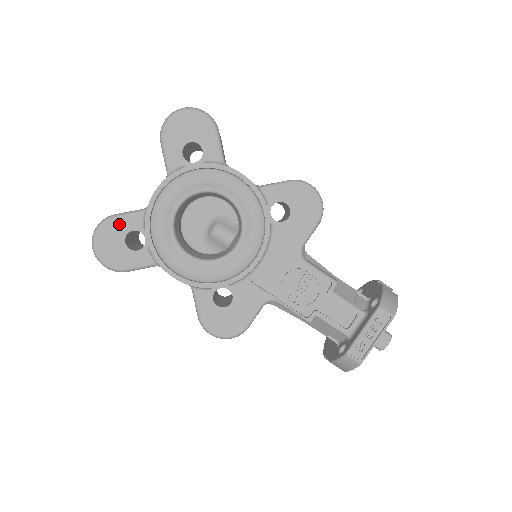
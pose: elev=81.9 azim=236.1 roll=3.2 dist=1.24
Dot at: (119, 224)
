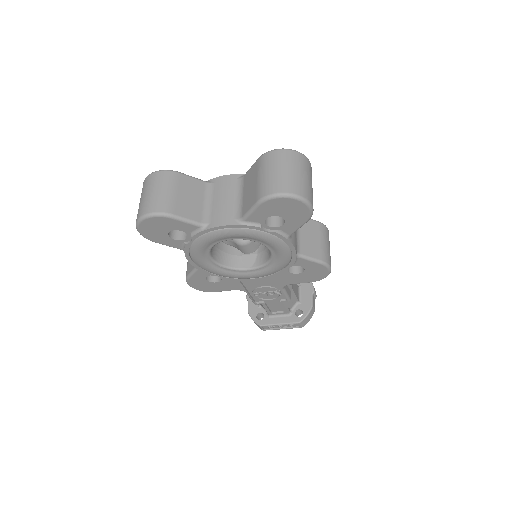
Dot at: (173, 223)
